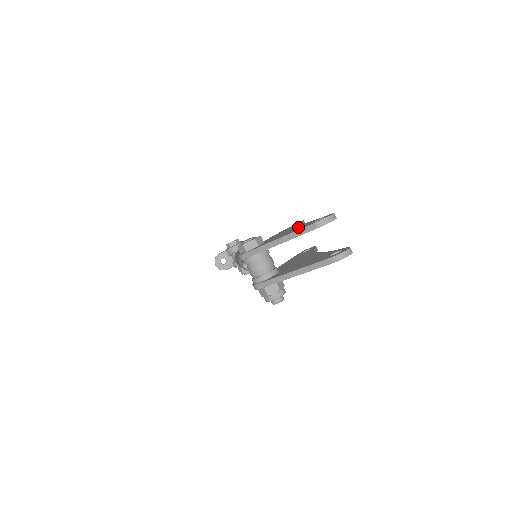
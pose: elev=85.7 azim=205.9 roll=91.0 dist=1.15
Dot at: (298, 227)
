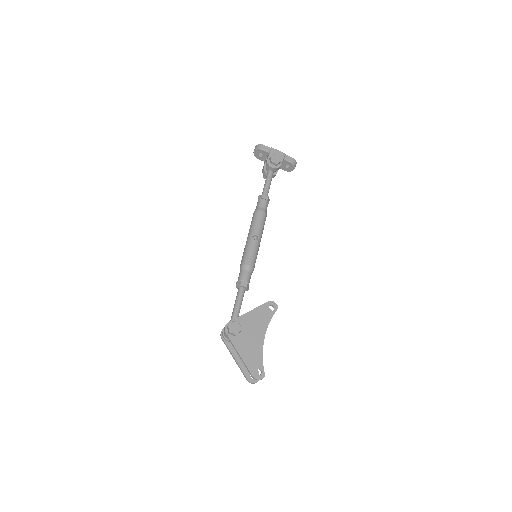
Dot at: (255, 350)
